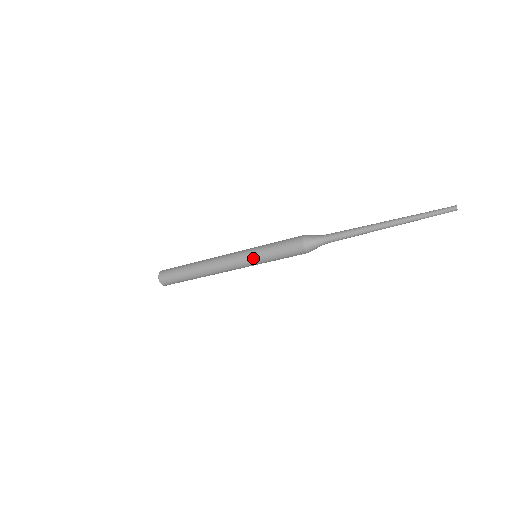
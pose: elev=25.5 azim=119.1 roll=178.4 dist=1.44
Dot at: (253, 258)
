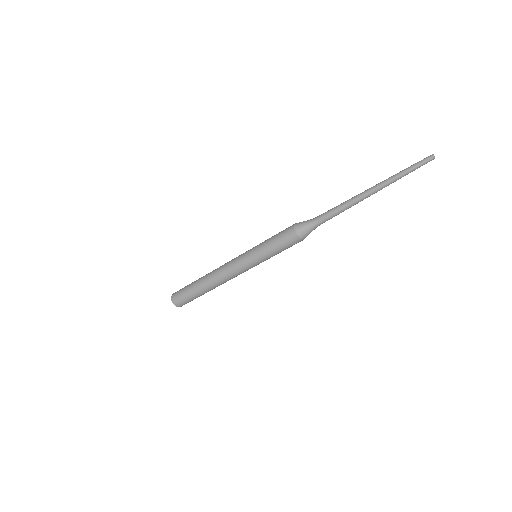
Dot at: (253, 258)
